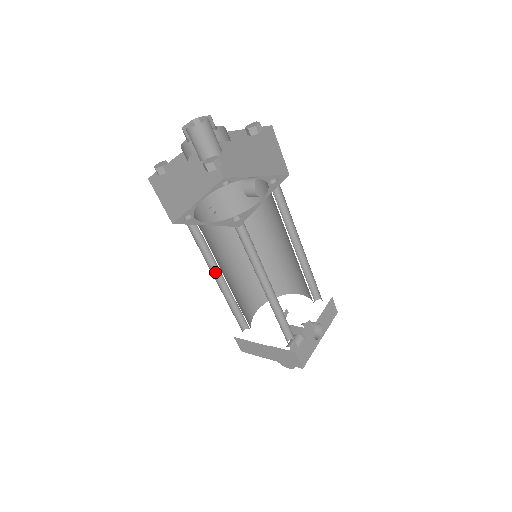
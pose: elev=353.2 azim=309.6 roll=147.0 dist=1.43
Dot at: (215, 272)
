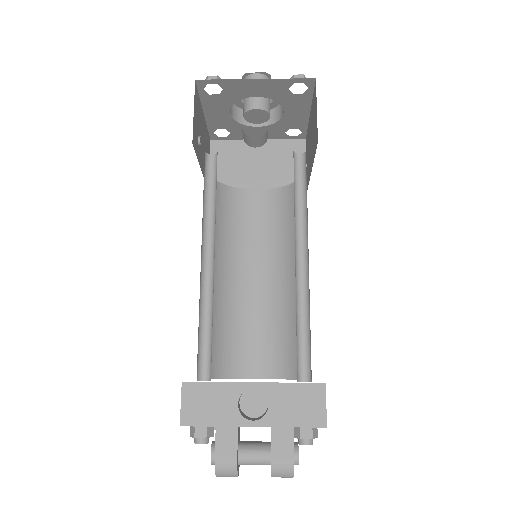
Dot at: occluded
